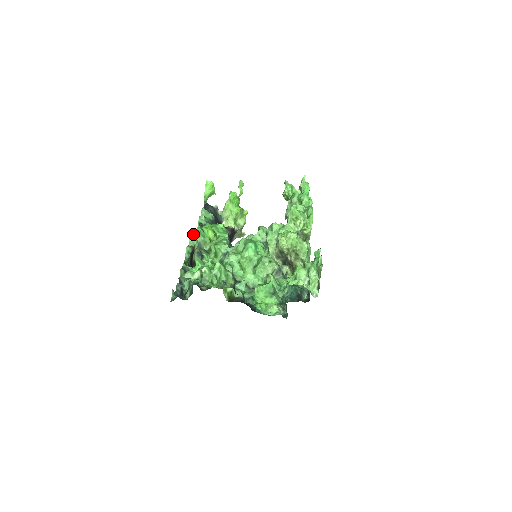
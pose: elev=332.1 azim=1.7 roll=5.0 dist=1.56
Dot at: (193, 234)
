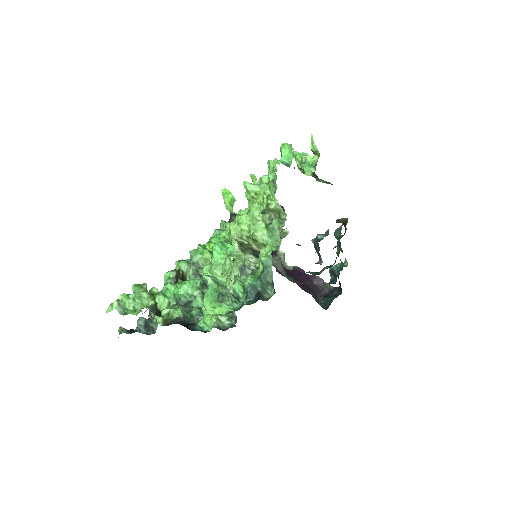
Dot at: (190, 255)
